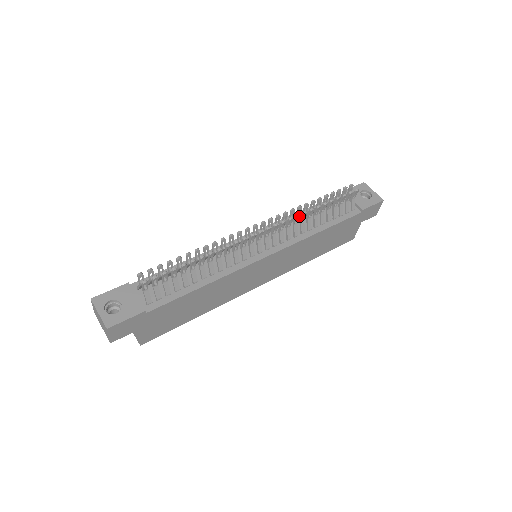
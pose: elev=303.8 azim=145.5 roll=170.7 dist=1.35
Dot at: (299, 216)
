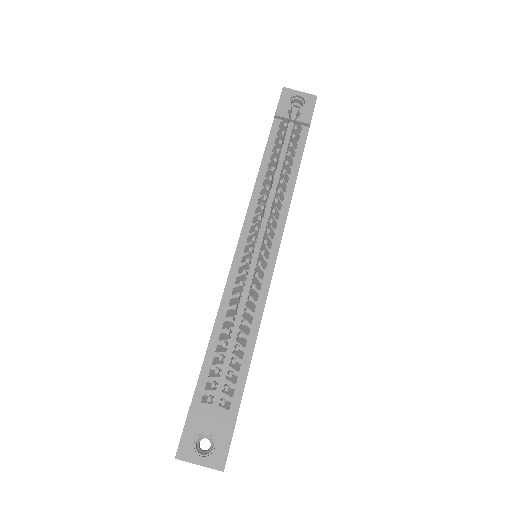
Dot at: (280, 190)
